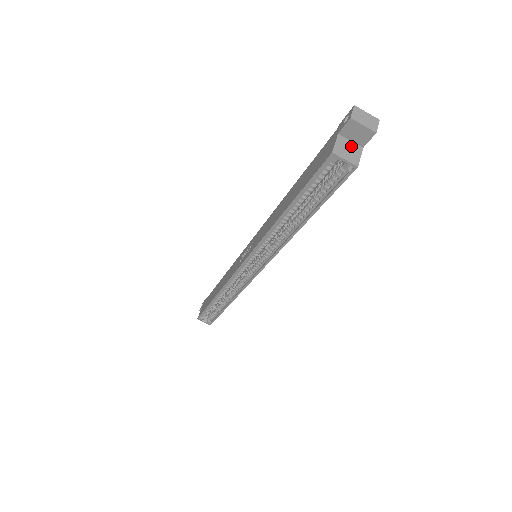
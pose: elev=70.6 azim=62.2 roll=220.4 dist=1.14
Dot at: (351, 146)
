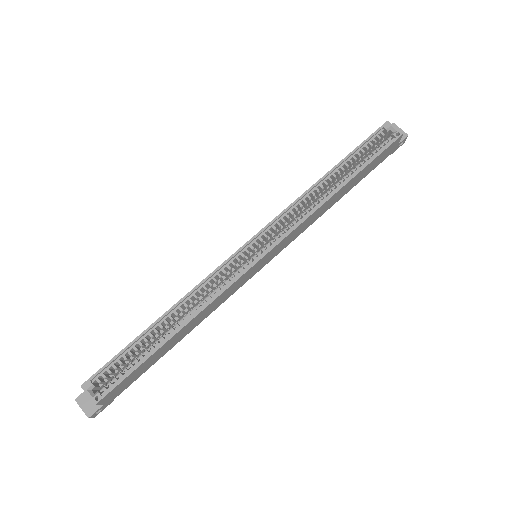
Dot at: occluded
